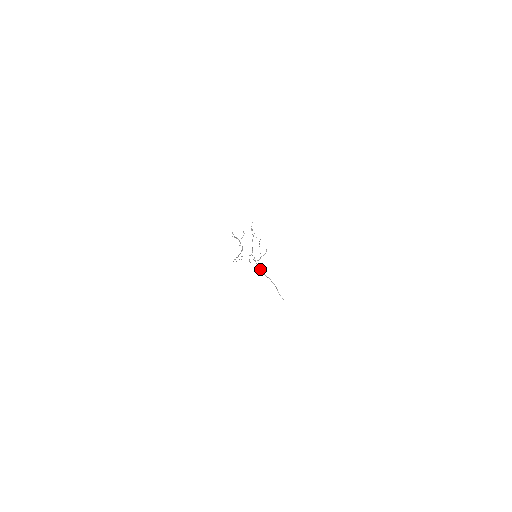
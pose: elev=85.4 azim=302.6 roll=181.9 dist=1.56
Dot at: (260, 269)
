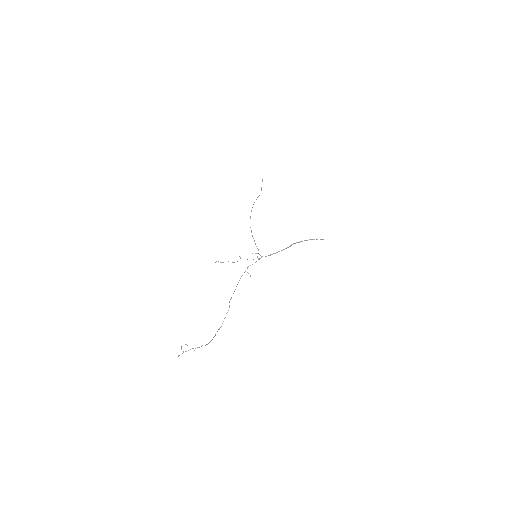
Dot at: occluded
